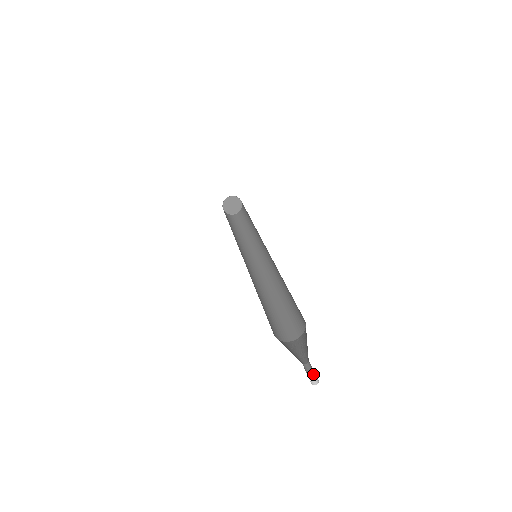
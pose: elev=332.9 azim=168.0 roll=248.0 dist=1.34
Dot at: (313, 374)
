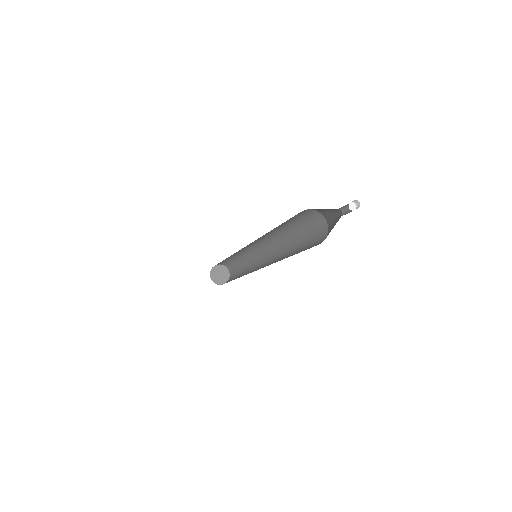
Dot at: occluded
